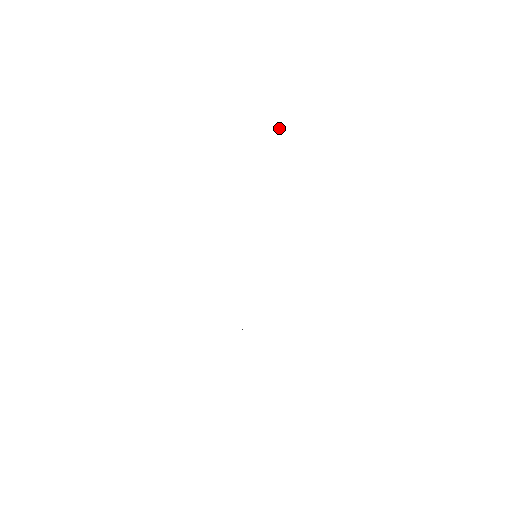
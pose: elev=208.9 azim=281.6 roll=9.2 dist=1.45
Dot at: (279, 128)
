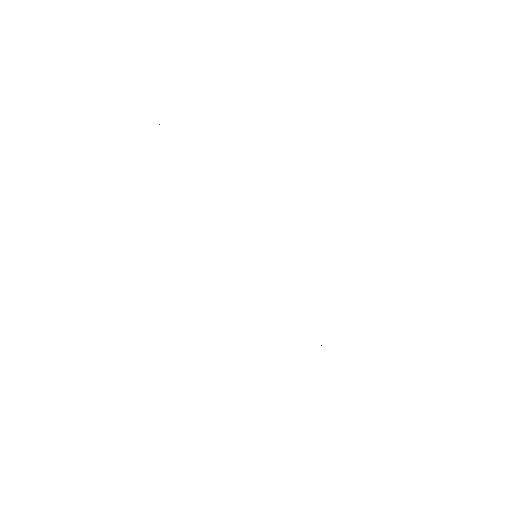
Dot at: occluded
